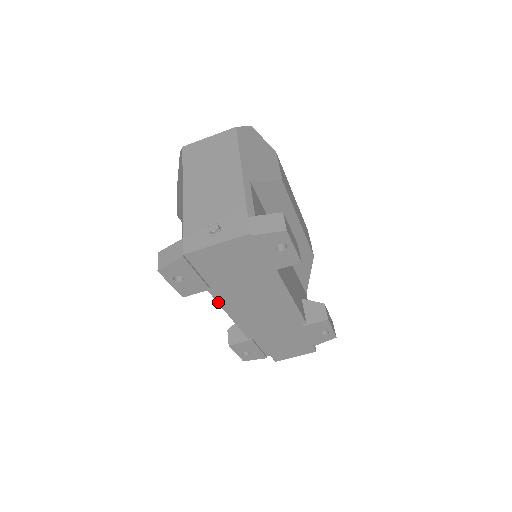
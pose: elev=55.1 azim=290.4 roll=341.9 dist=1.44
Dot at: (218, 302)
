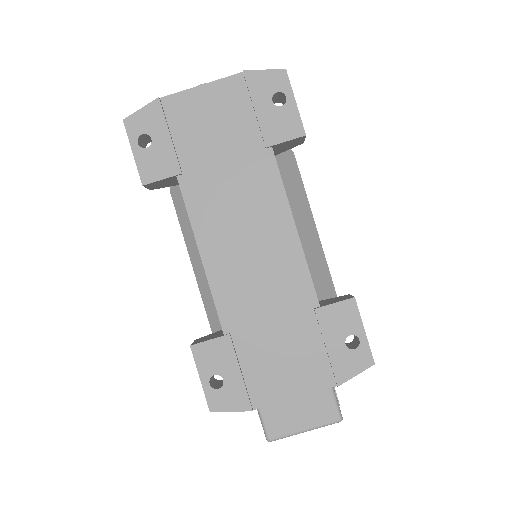
Dot at: (188, 213)
